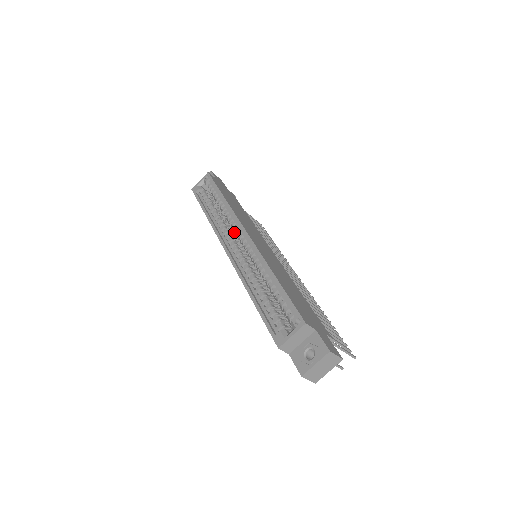
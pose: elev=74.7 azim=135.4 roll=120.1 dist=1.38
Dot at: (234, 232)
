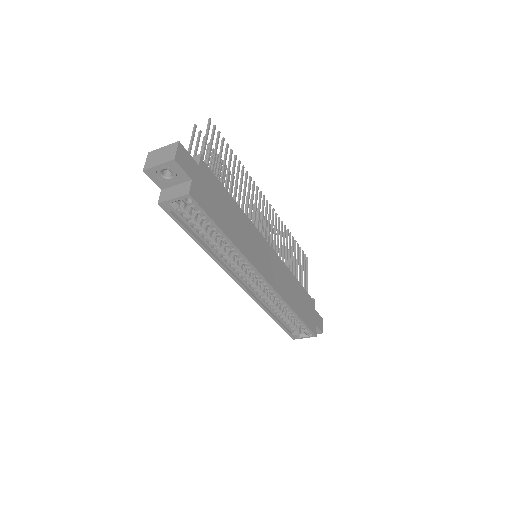
Dot at: occluded
